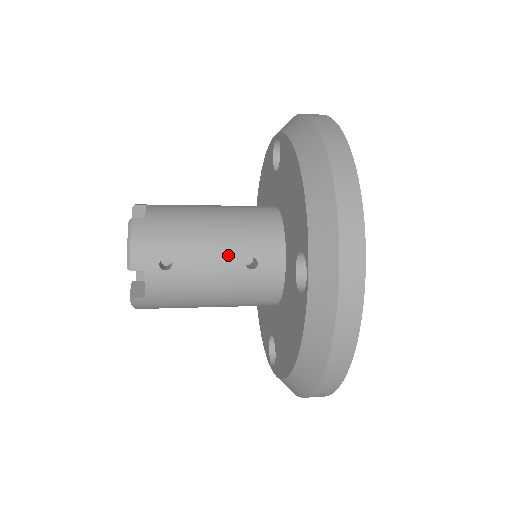
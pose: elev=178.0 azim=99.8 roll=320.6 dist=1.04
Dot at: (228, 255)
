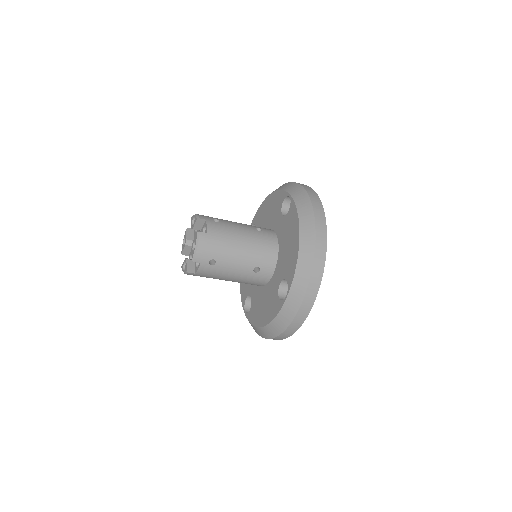
Dot at: (246, 225)
